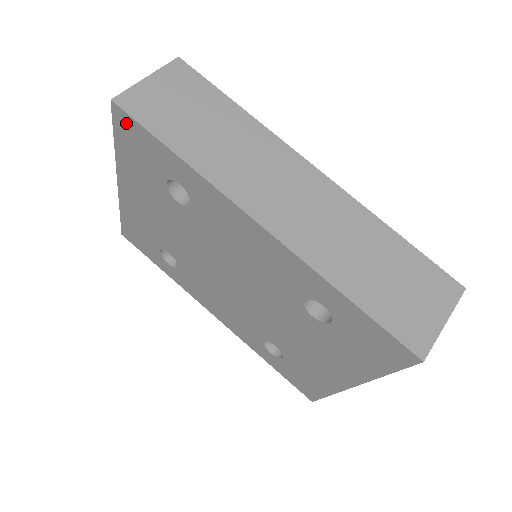
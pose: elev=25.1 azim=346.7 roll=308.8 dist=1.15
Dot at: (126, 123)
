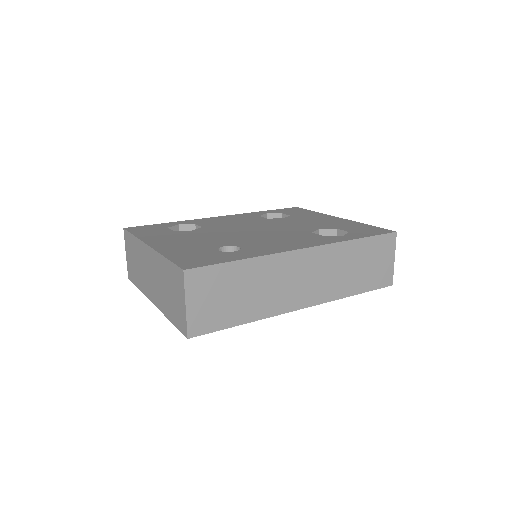
Dot at: occluded
